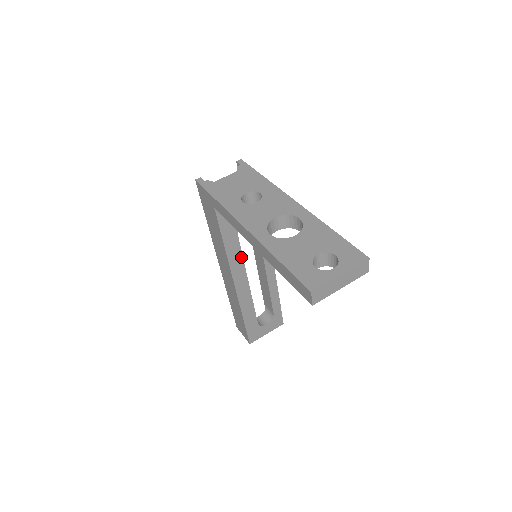
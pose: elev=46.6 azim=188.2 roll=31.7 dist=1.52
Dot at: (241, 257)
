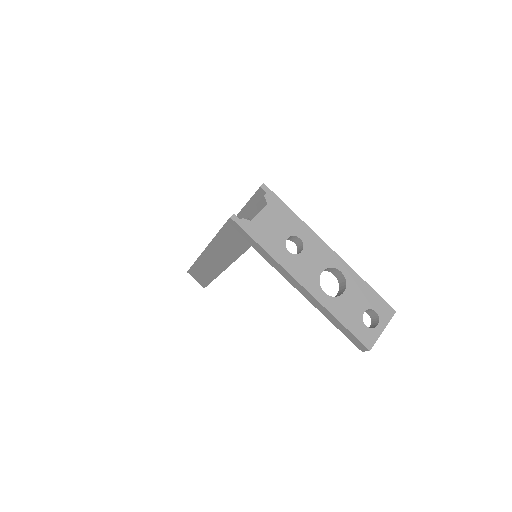
Dot at: occluded
